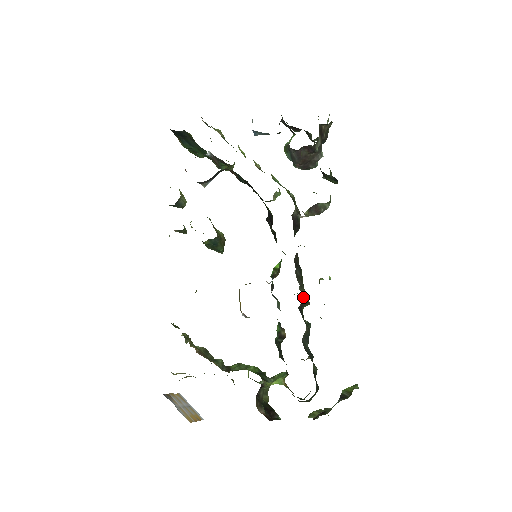
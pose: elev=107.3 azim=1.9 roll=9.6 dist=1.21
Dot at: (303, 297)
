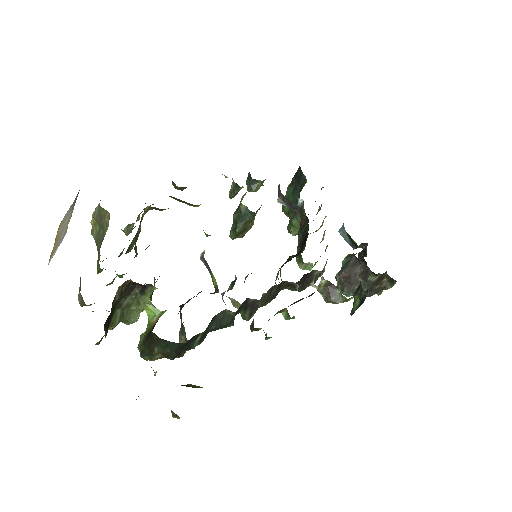
Dot at: (257, 303)
